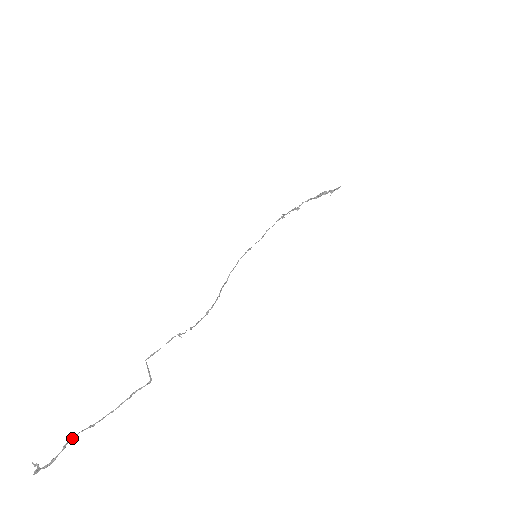
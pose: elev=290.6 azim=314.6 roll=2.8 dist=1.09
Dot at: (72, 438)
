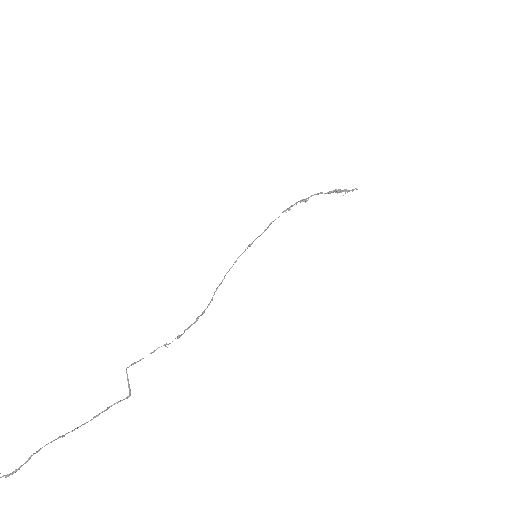
Dot at: (39, 450)
